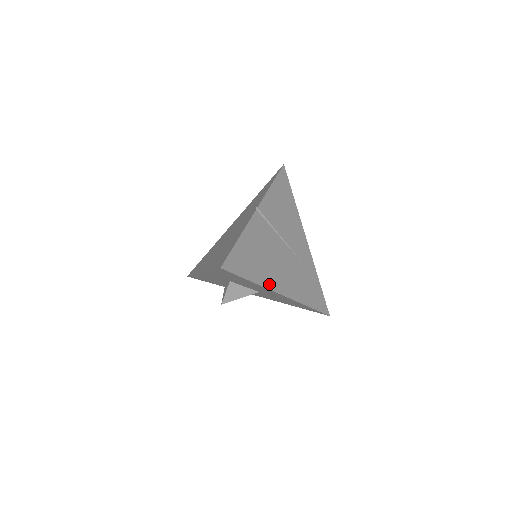
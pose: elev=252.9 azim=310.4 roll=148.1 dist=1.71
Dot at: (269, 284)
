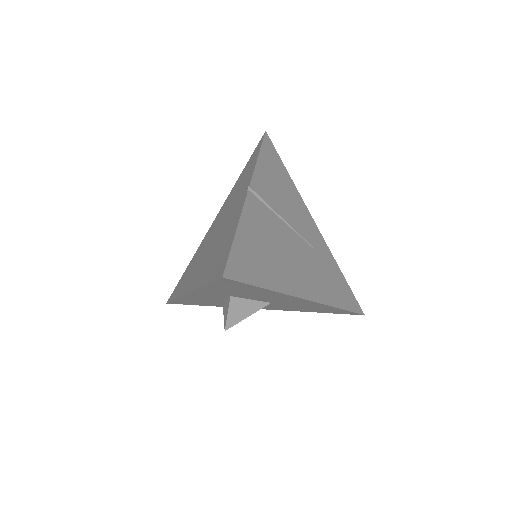
Dot at: (289, 288)
